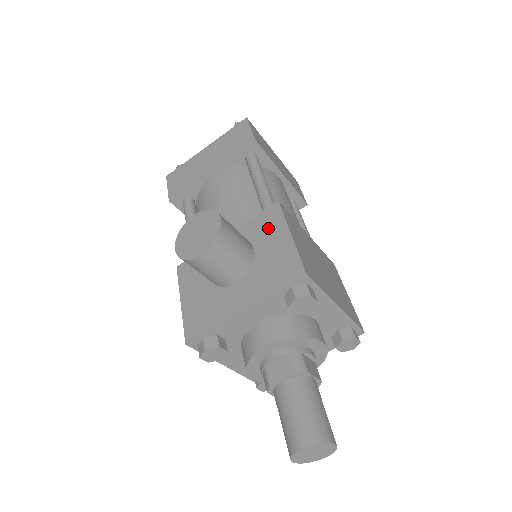
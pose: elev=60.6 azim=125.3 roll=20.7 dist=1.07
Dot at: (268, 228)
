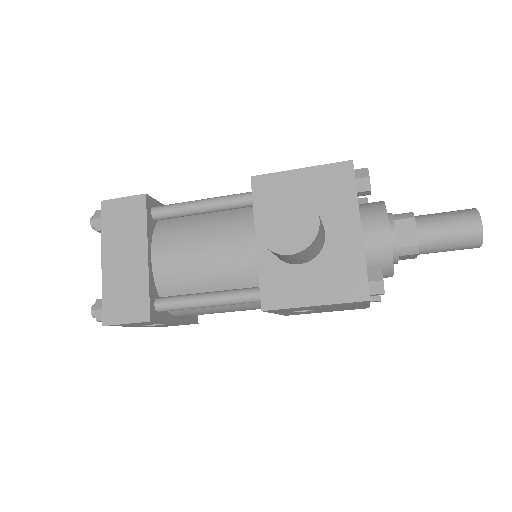
Dot at: (278, 191)
